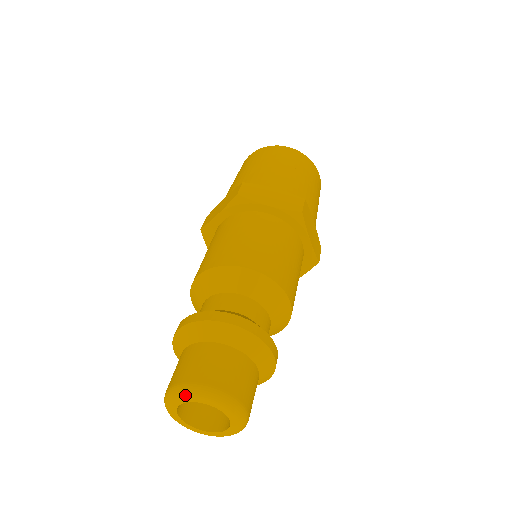
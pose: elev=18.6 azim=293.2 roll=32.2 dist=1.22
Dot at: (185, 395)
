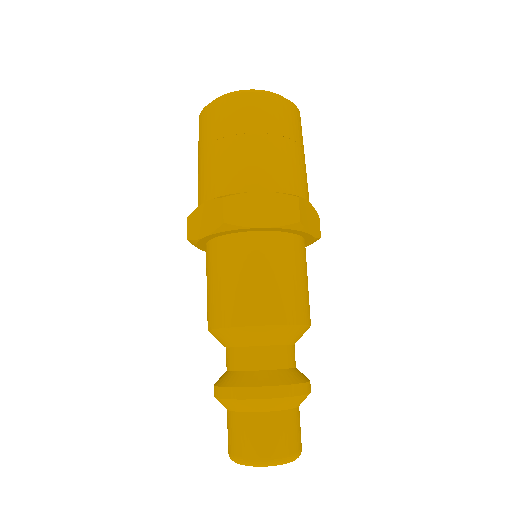
Dot at: occluded
